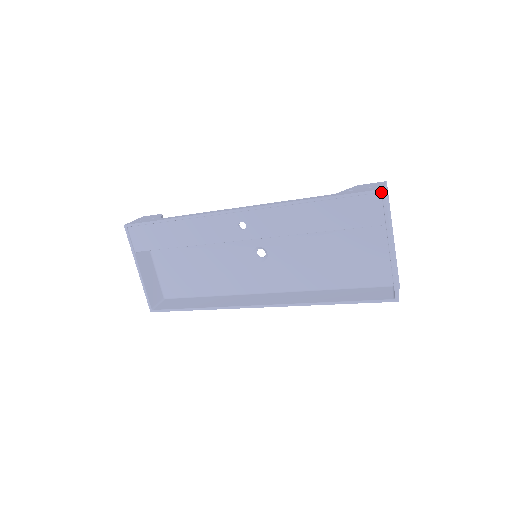
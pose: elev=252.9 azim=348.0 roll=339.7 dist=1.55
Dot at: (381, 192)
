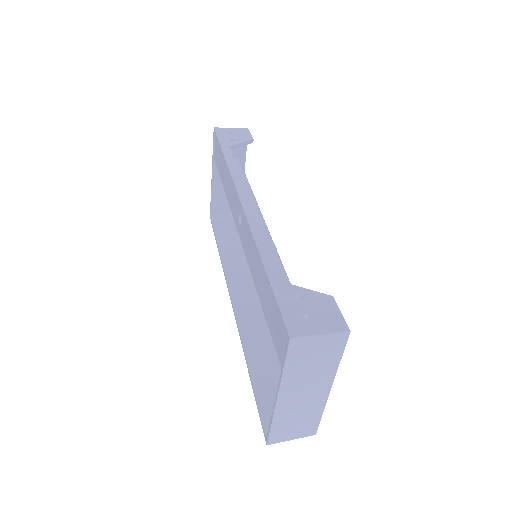
Dot at: (288, 337)
